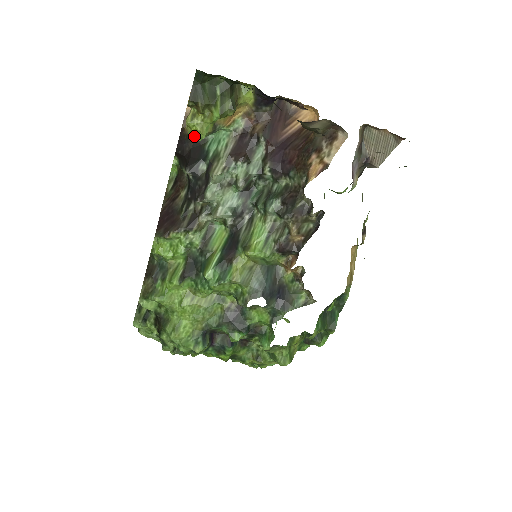
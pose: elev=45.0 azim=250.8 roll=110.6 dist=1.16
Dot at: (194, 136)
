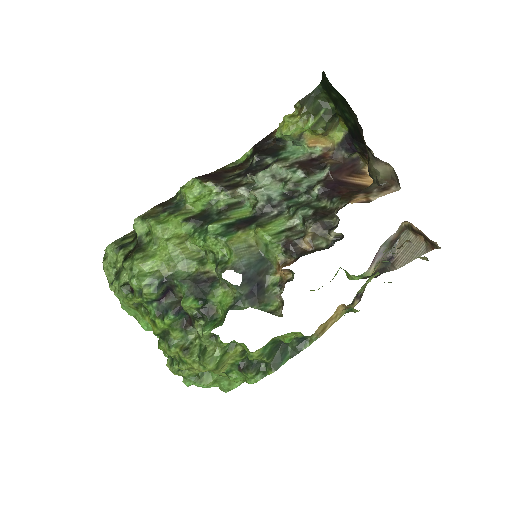
Dot at: (282, 129)
